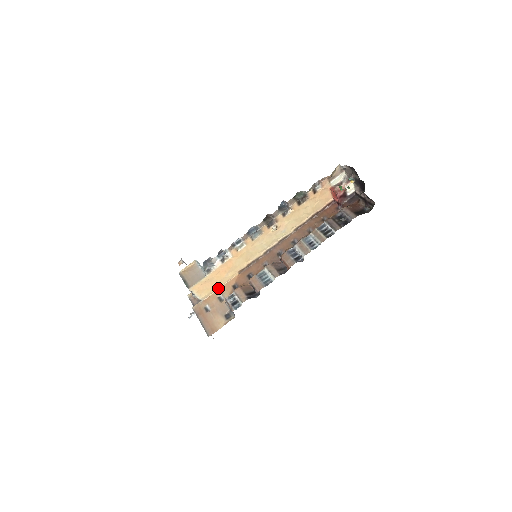
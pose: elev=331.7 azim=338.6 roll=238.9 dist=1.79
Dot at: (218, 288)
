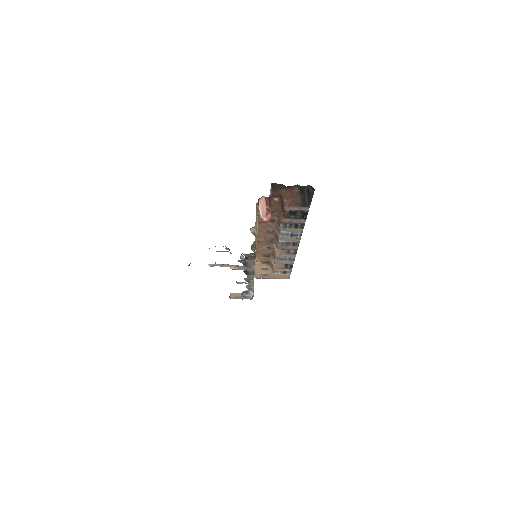
Dot at: occluded
